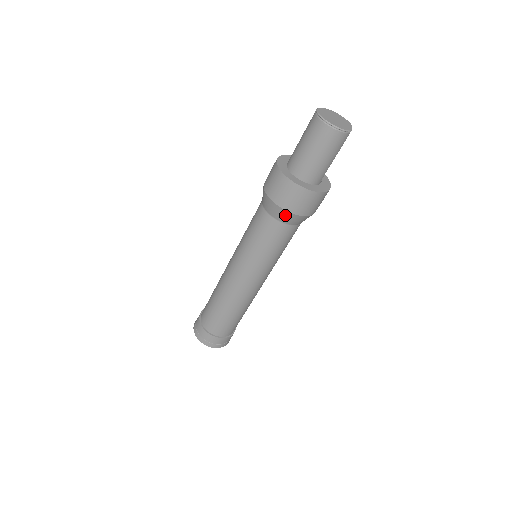
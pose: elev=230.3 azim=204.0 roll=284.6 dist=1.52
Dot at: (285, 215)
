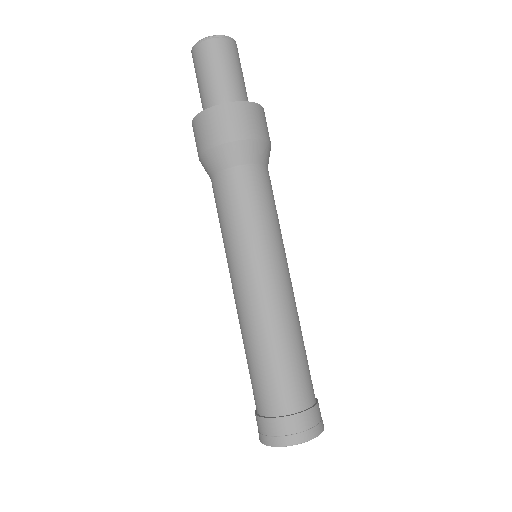
Dot at: (249, 148)
